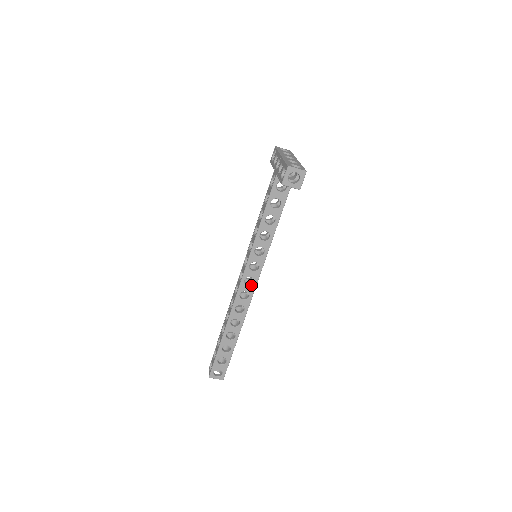
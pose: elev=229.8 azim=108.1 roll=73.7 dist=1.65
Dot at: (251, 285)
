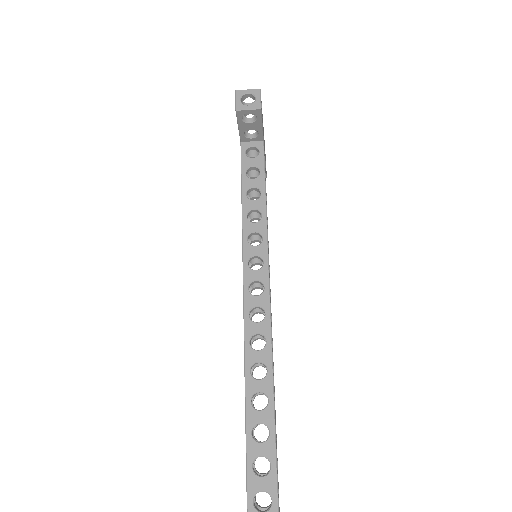
Dot at: (261, 293)
